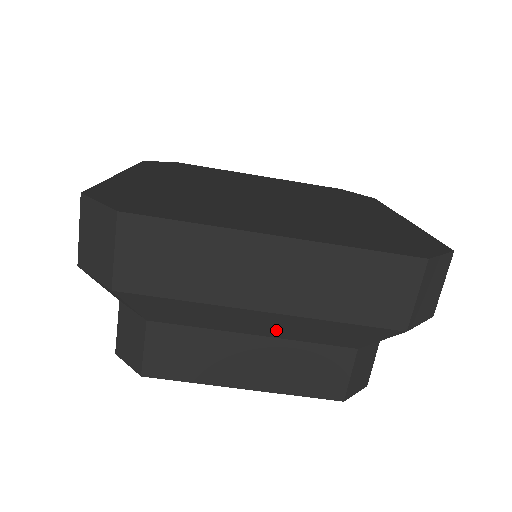
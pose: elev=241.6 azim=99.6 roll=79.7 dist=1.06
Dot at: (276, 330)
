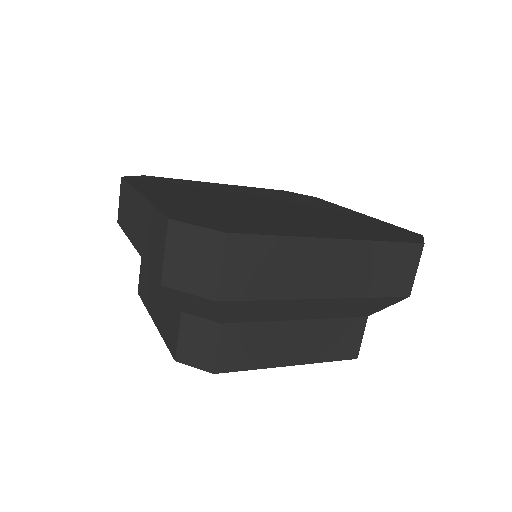
Dot at: (321, 312)
